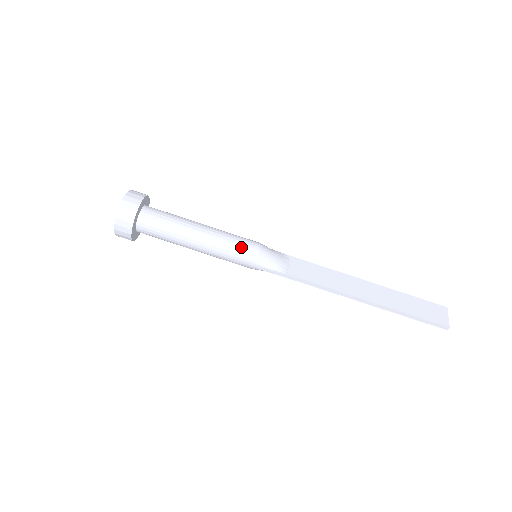
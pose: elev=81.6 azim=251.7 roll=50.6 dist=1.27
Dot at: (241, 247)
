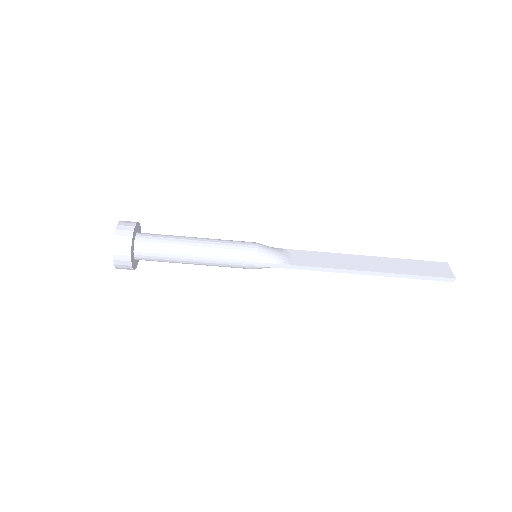
Dot at: (240, 249)
